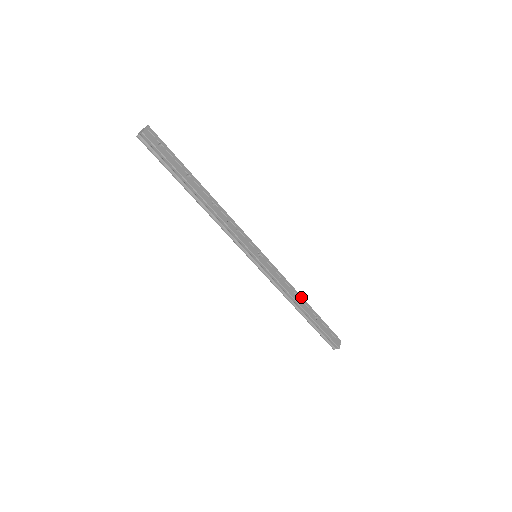
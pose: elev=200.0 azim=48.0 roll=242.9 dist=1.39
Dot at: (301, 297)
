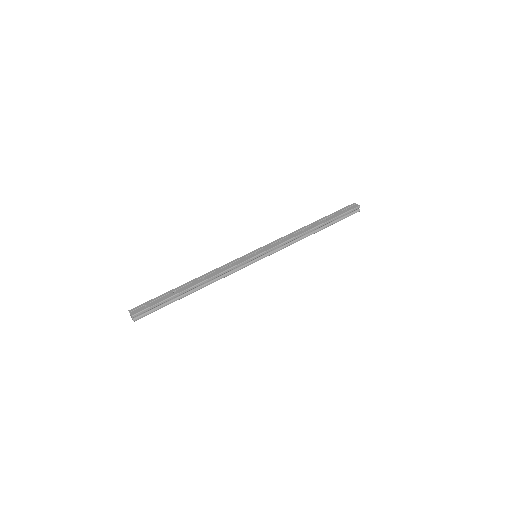
Dot at: (303, 228)
